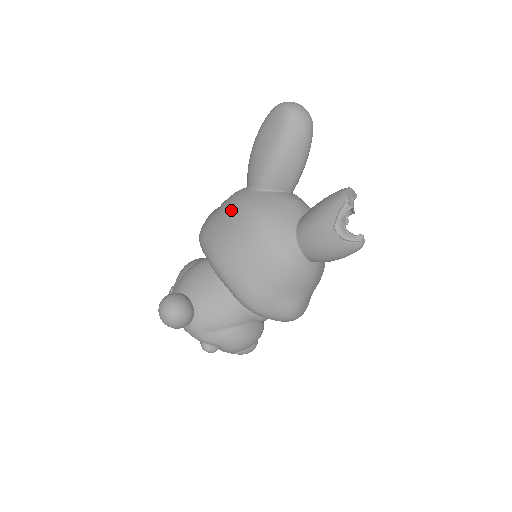
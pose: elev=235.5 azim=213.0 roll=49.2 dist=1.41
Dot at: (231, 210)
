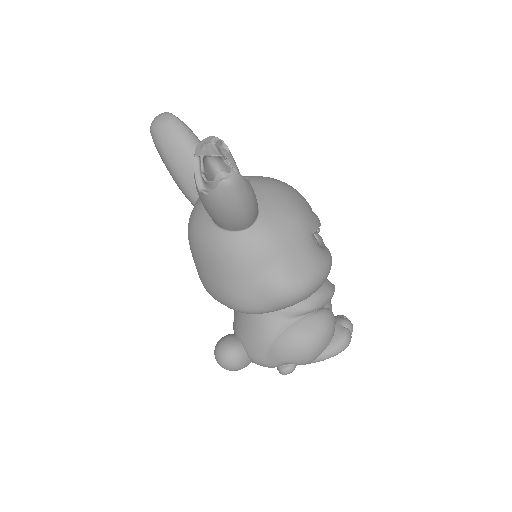
Dot at: occluded
